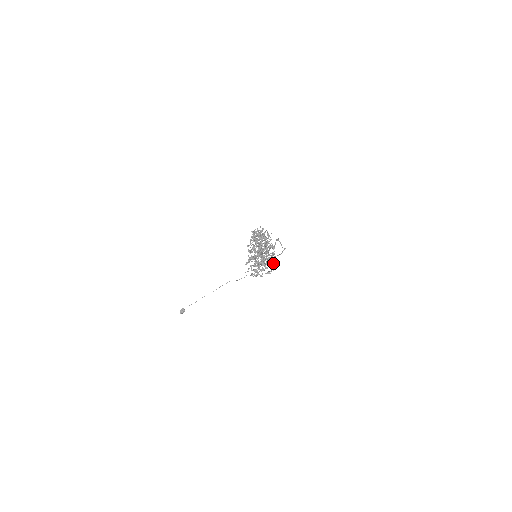
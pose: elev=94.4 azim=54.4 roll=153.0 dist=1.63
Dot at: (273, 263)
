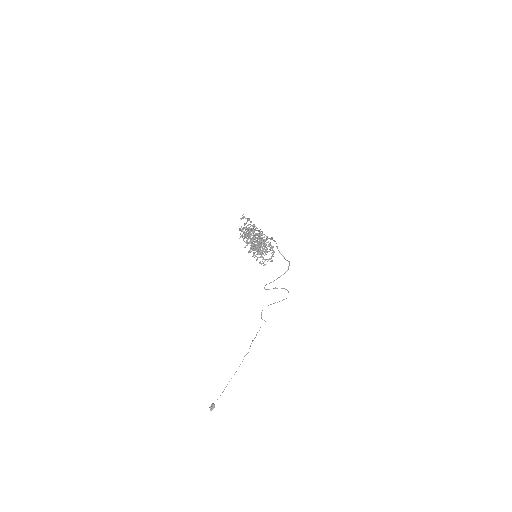
Dot at: (272, 250)
